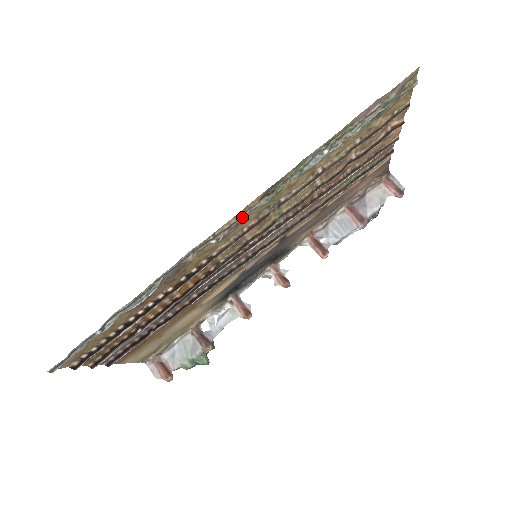
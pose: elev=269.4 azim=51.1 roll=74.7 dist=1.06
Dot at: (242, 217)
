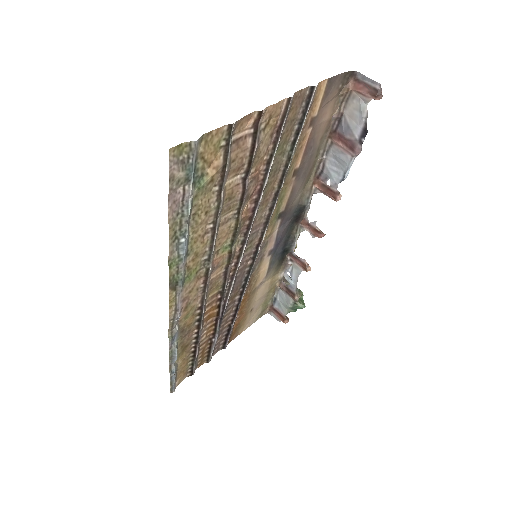
Dot at: (178, 301)
